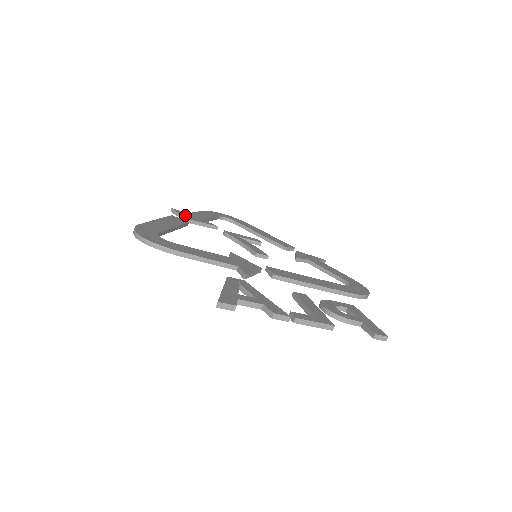
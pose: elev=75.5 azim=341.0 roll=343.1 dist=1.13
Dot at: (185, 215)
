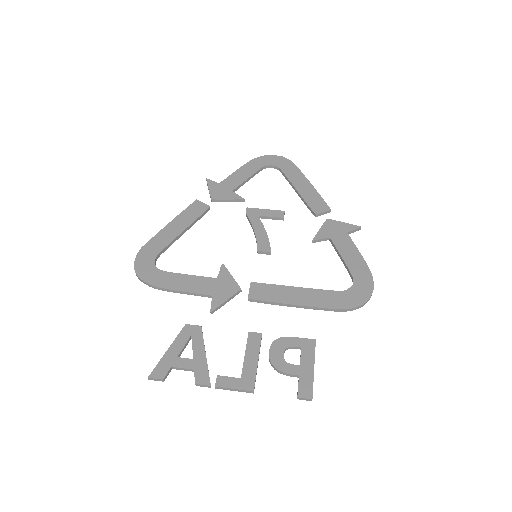
Dot at: (214, 190)
